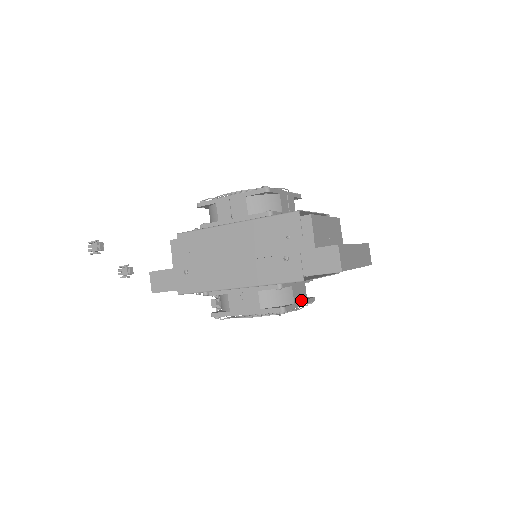
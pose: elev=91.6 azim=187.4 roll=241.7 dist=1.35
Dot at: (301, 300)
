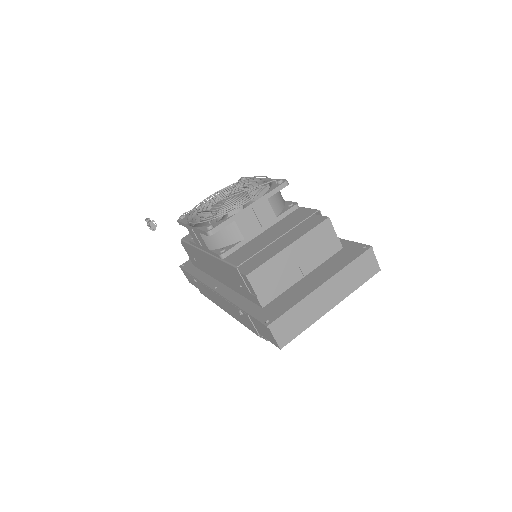
Dot at: occluded
